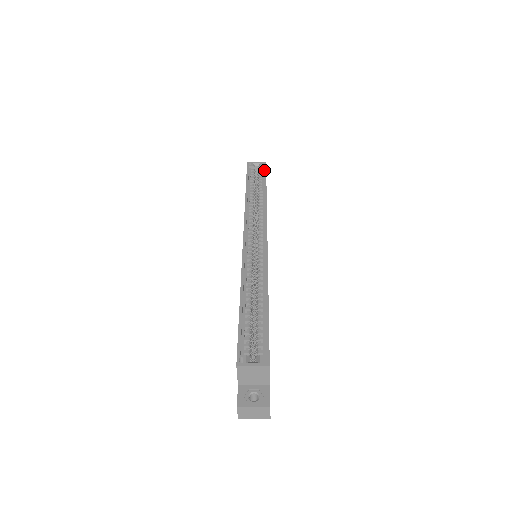
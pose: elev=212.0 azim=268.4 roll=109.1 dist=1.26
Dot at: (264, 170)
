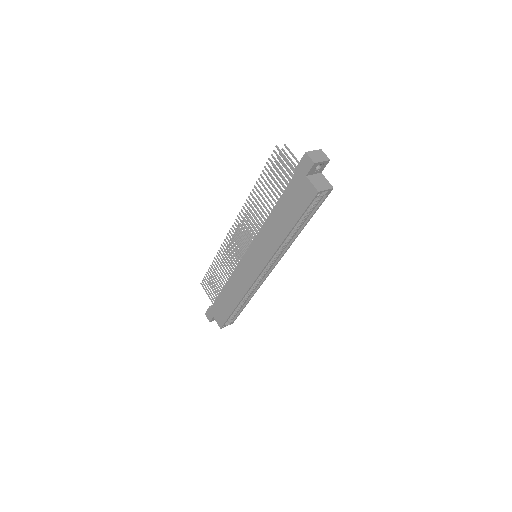
Dot at: occluded
